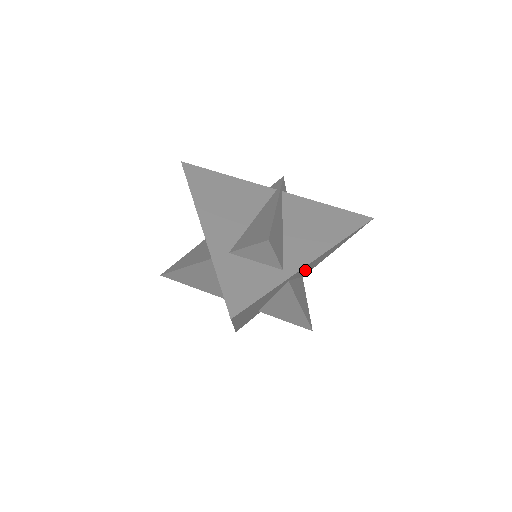
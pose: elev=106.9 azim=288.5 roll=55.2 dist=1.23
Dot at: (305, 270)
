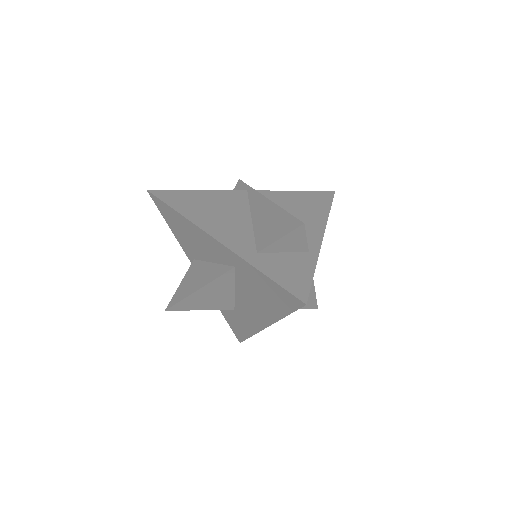
Dot at: occluded
